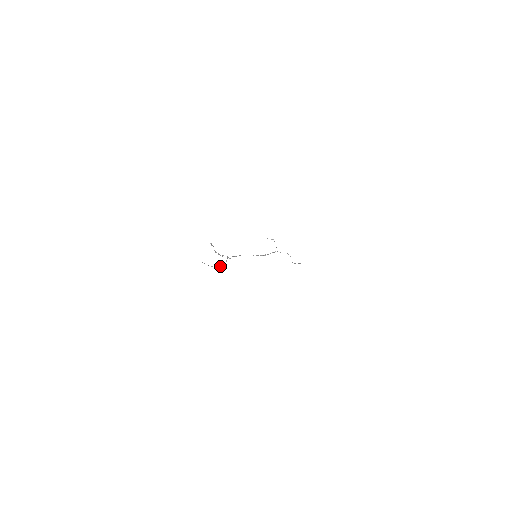
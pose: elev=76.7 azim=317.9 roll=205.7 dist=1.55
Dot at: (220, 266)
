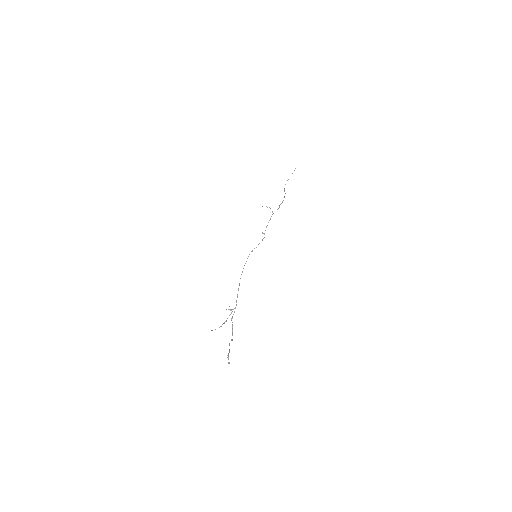
Dot at: occluded
